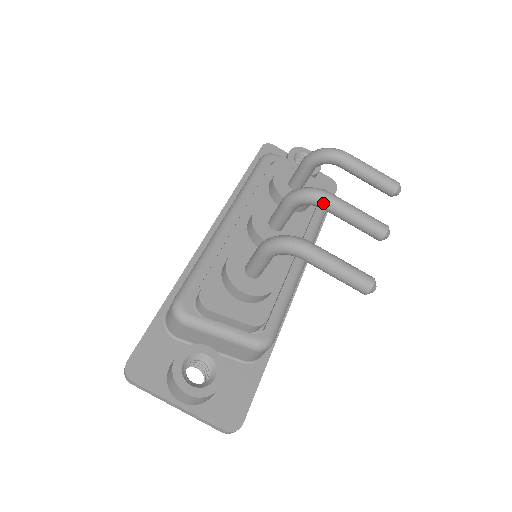
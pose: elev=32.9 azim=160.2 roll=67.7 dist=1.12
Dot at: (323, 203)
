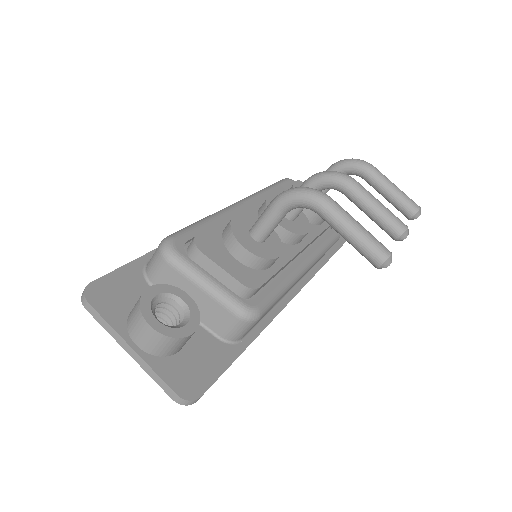
Dot at: (346, 185)
